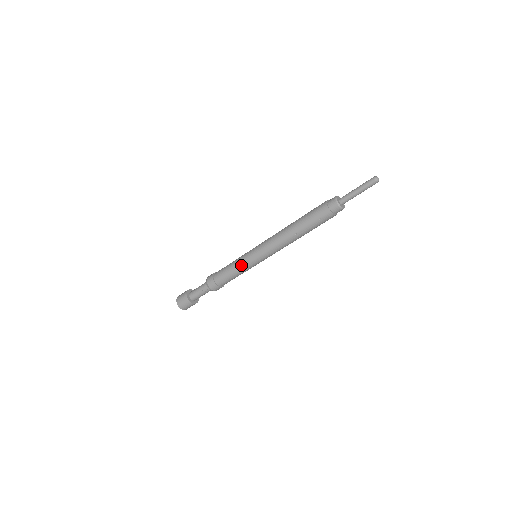
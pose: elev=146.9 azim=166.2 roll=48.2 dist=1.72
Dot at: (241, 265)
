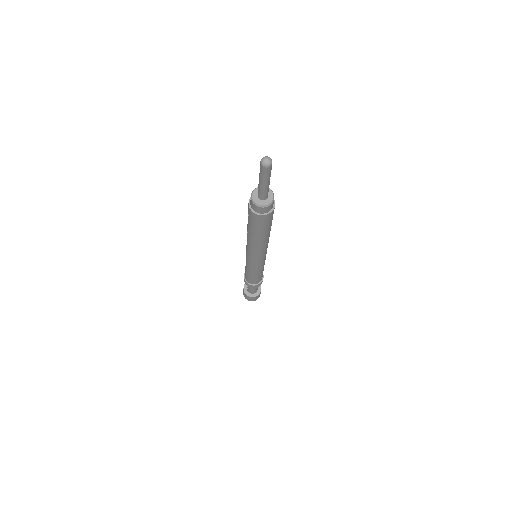
Dot at: occluded
